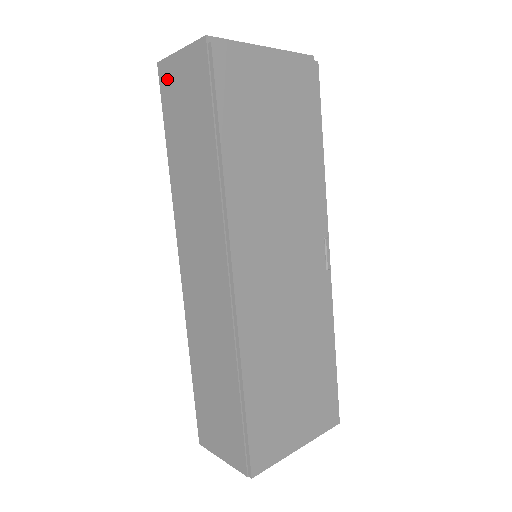
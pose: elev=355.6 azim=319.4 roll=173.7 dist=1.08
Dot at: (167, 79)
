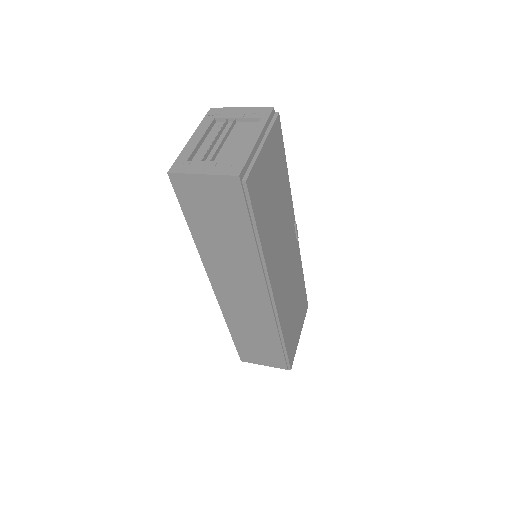
Dot at: (185, 187)
